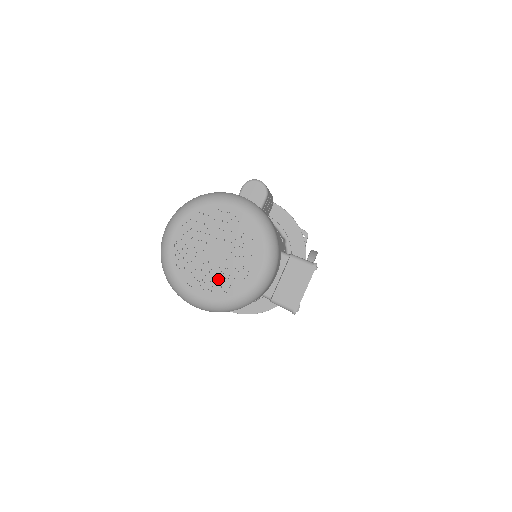
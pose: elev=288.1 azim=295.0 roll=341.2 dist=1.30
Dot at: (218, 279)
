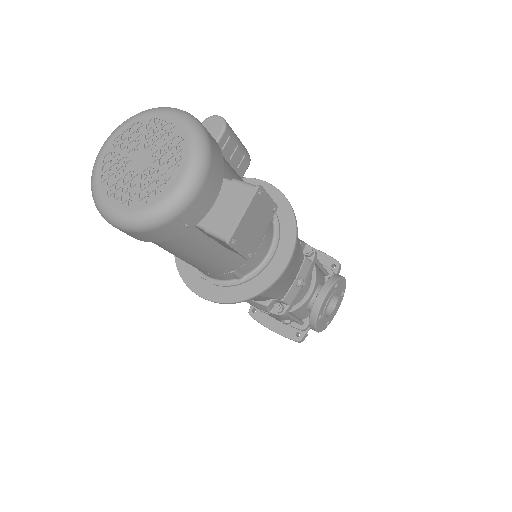
Dot at: (137, 189)
